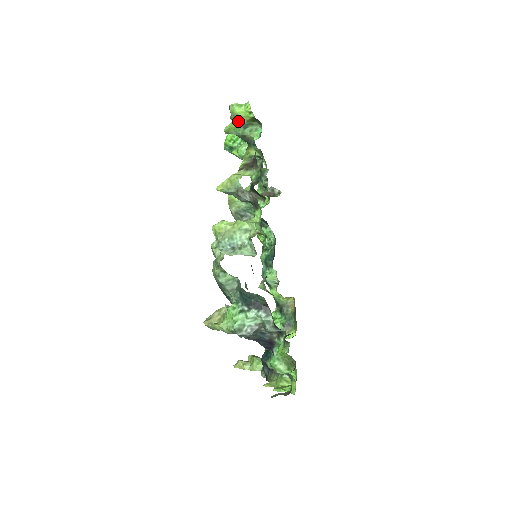
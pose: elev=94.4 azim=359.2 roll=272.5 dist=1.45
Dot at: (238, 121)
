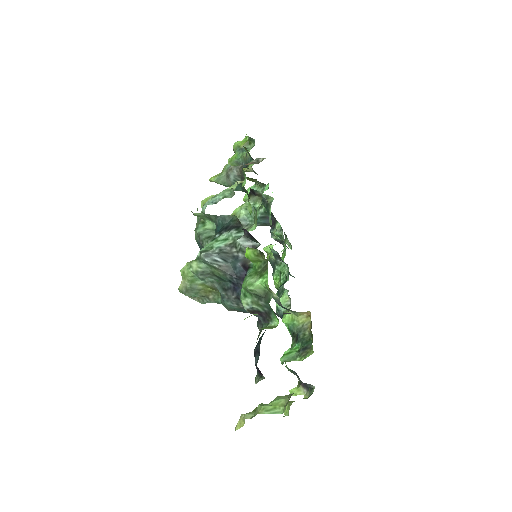
Dot at: (238, 149)
